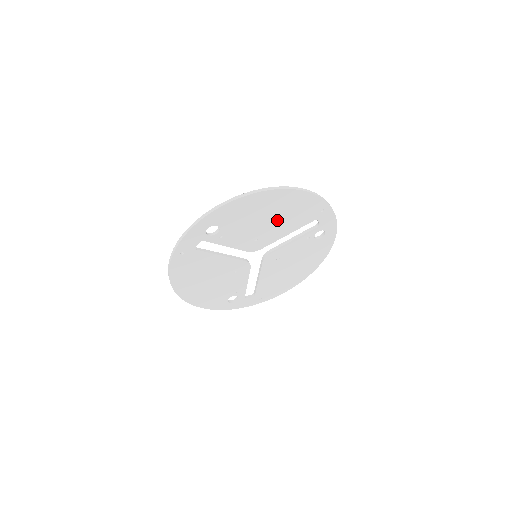
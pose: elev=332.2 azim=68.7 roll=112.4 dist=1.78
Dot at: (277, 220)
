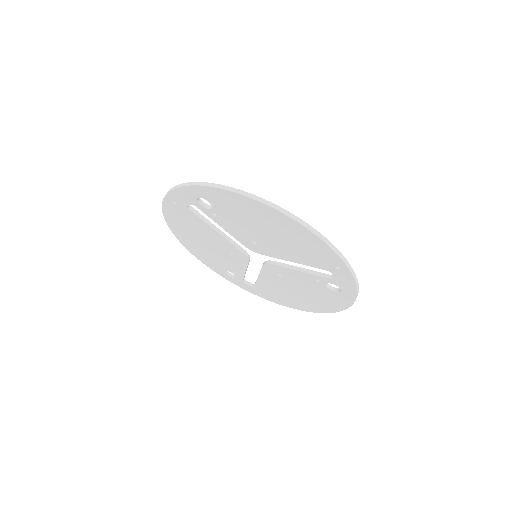
Dot at: (280, 241)
